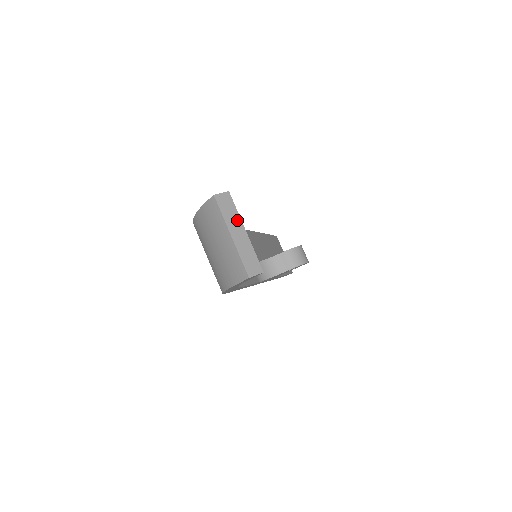
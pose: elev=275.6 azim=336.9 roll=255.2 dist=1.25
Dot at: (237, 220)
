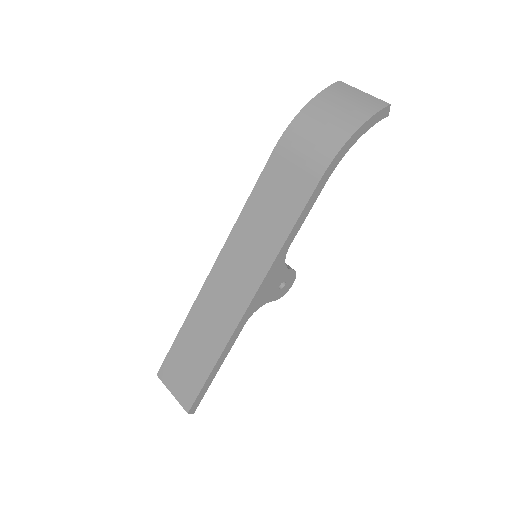
Dot at: occluded
